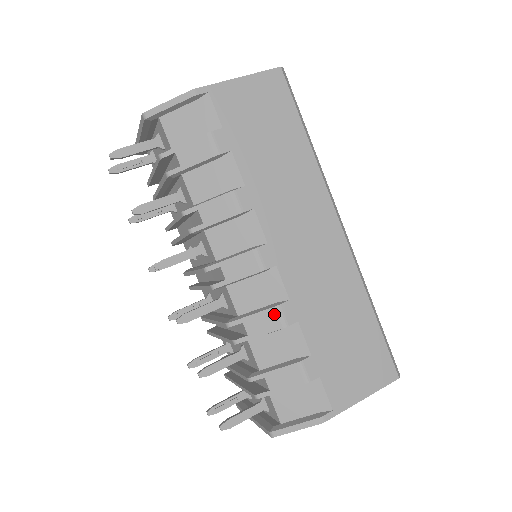
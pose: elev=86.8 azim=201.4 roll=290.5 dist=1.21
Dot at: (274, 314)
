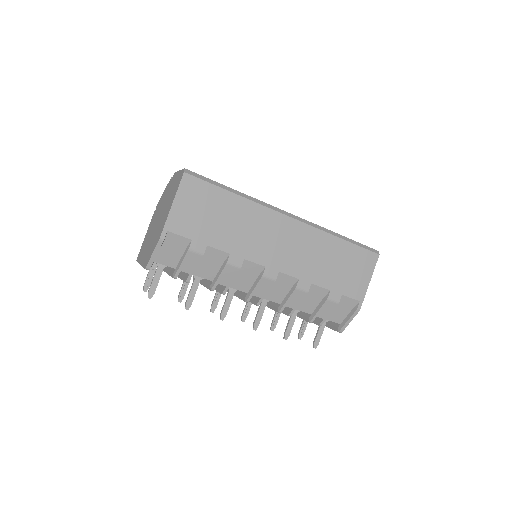
Dot at: (298, 292)
